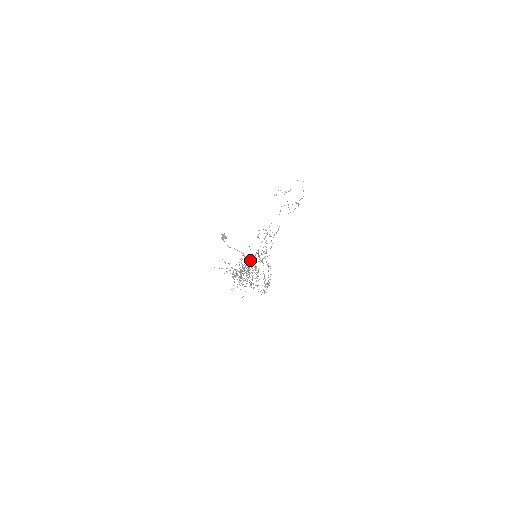
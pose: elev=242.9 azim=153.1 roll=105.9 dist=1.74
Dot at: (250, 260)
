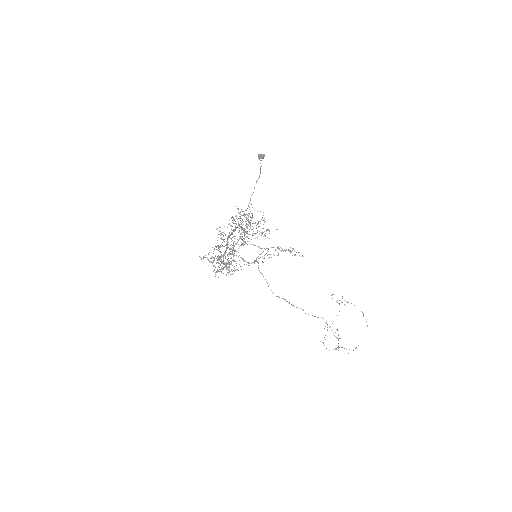
Dot at: occluded
